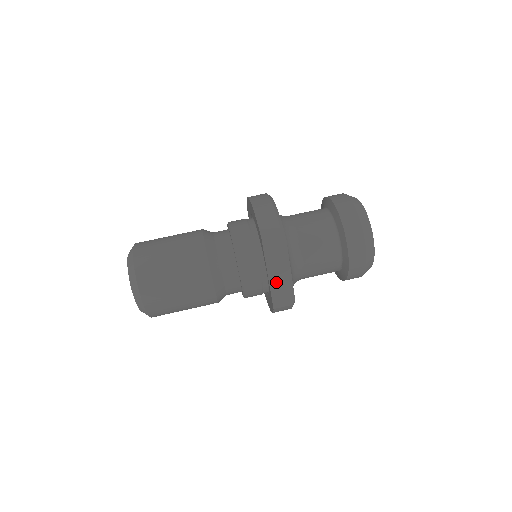
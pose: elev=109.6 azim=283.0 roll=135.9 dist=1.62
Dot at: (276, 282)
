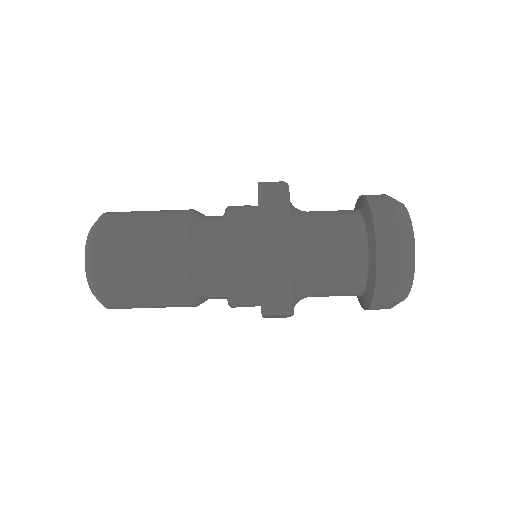
Dot at: occluded
